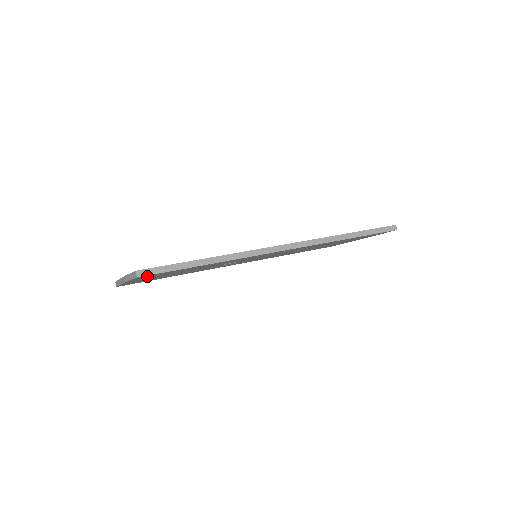
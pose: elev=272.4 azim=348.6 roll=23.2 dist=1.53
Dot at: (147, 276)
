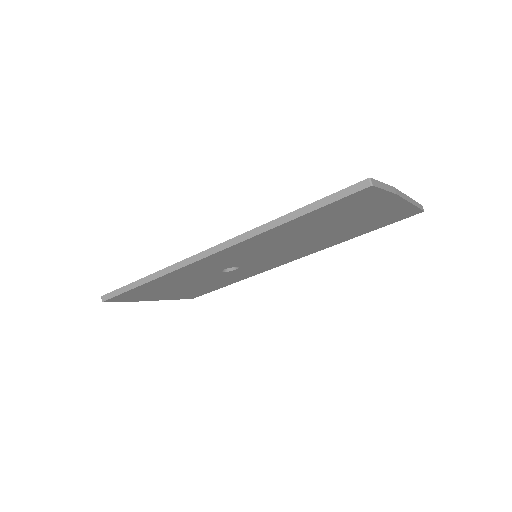
Dot at: (122, 298)
